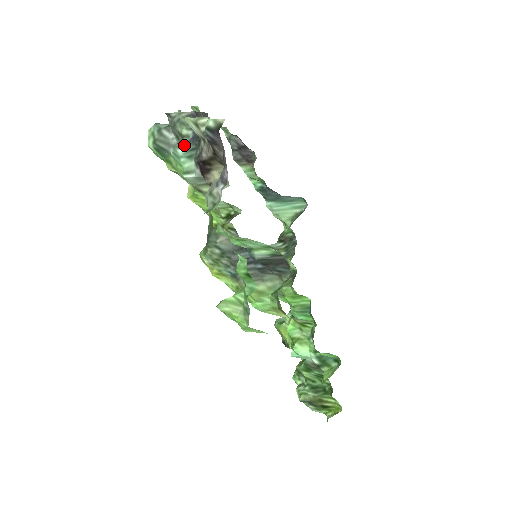
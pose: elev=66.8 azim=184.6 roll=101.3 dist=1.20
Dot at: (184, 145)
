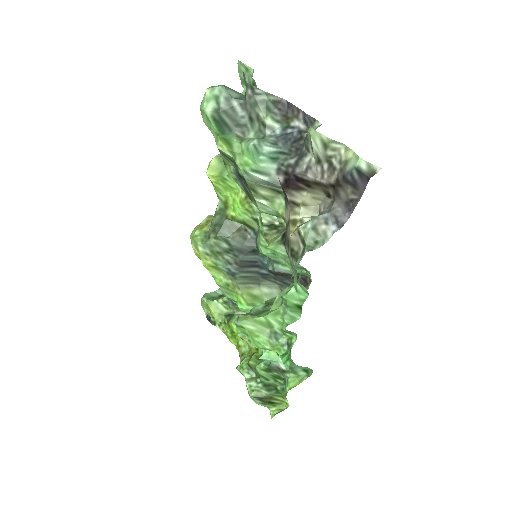
Dot at: (272, 142)
